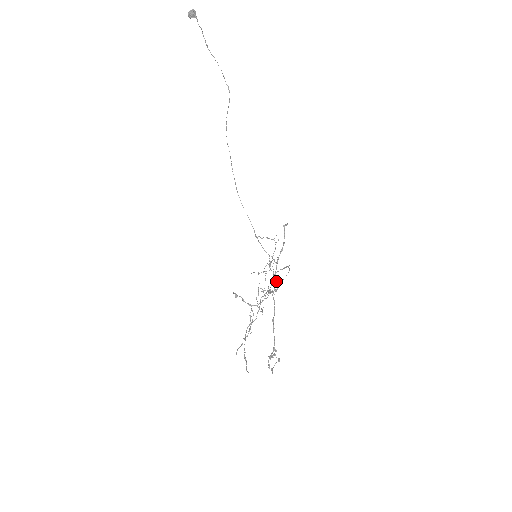
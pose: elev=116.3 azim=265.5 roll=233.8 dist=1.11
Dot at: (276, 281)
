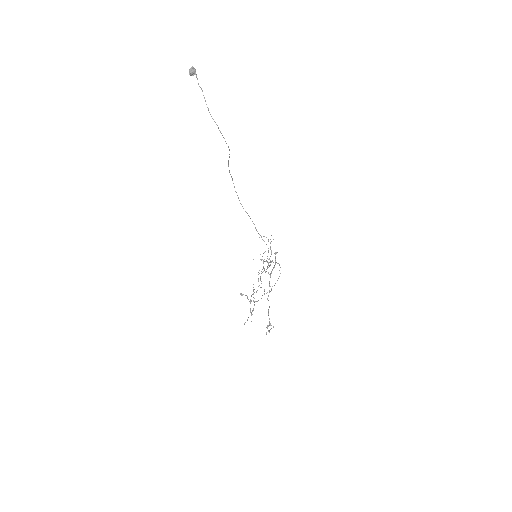
Dot at: occluded
